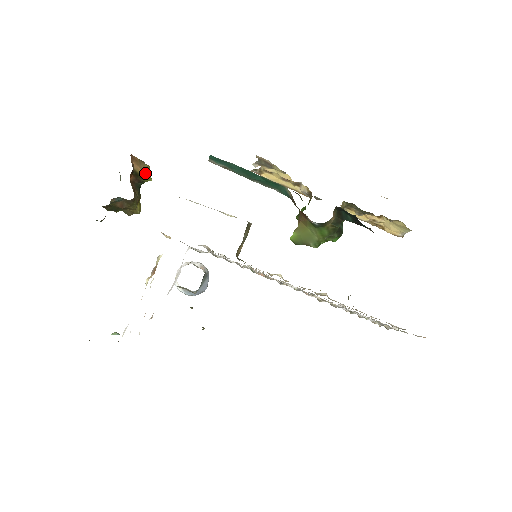
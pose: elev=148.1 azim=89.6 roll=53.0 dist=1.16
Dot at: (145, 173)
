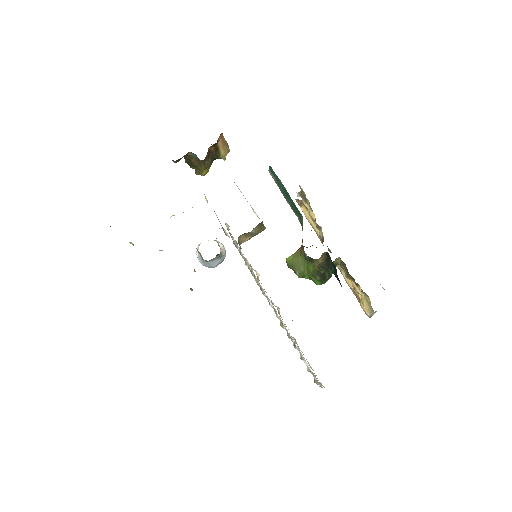
Dot at: (224, 152)
